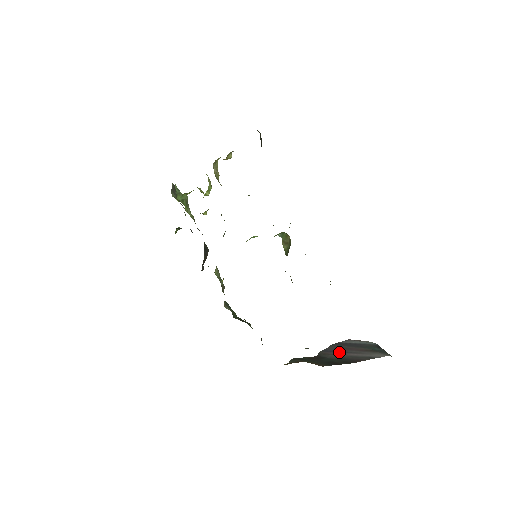
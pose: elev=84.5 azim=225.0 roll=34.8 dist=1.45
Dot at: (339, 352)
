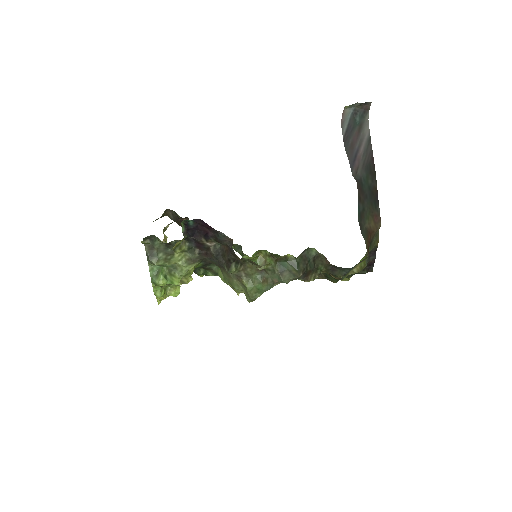
Dot at: (356, 157)
